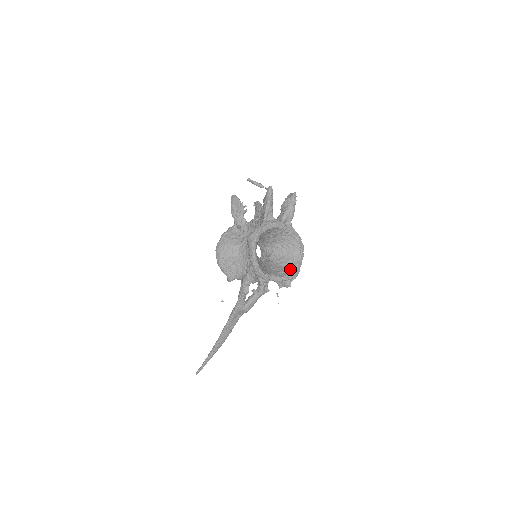
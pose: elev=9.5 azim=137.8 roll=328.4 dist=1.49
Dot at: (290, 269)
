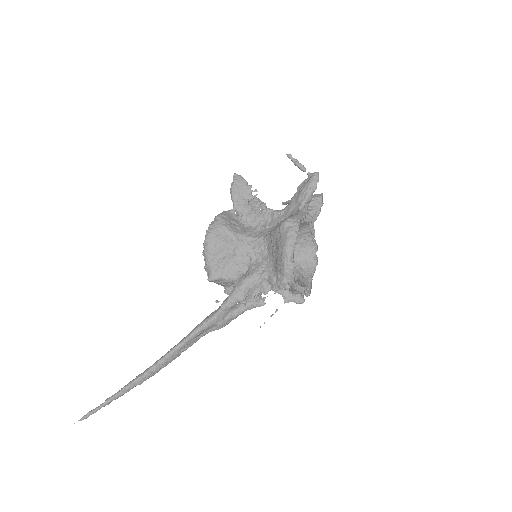
Dot at: (304, 281)
